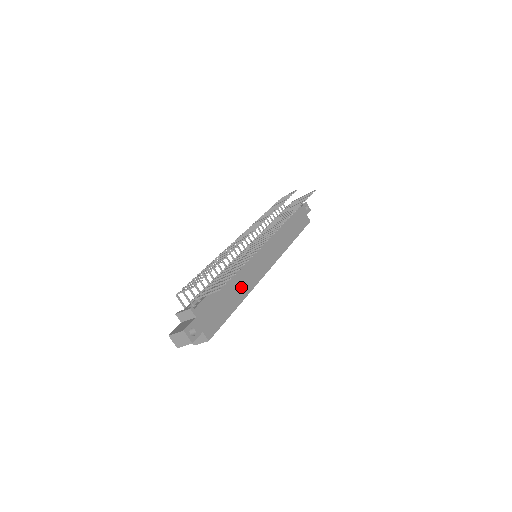
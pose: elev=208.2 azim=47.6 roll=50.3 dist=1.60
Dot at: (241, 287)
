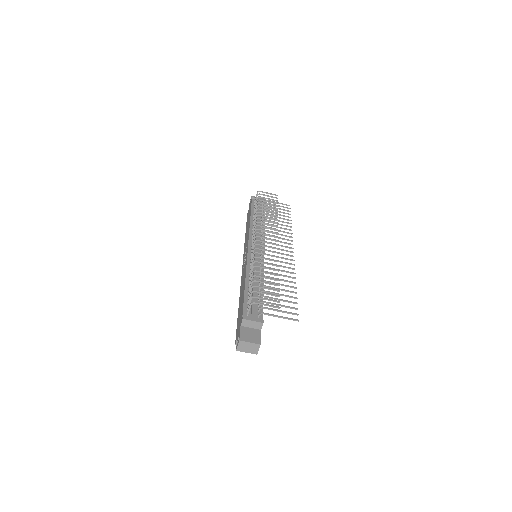
Dot at: occluded
